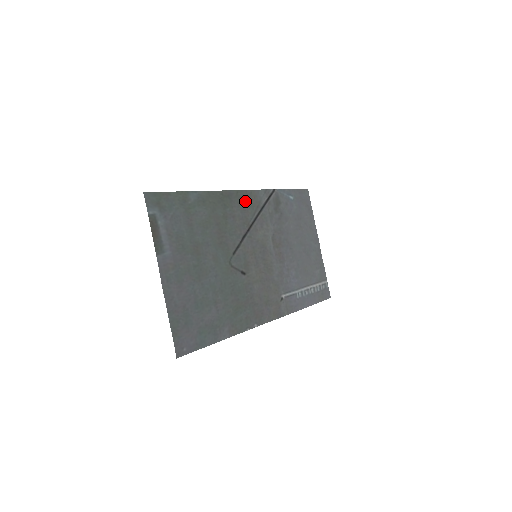
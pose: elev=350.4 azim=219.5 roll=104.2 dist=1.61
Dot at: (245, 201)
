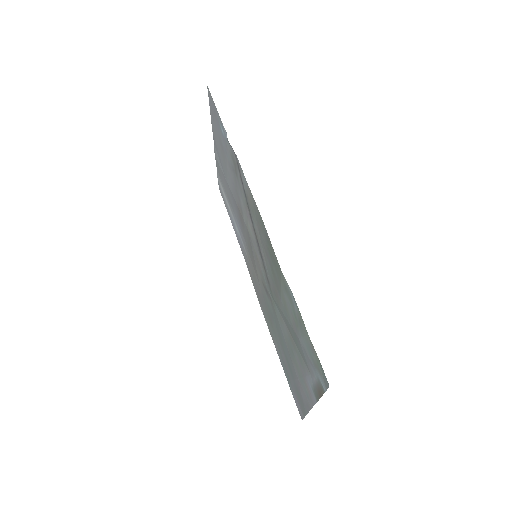
Dot at: (257, 217)
